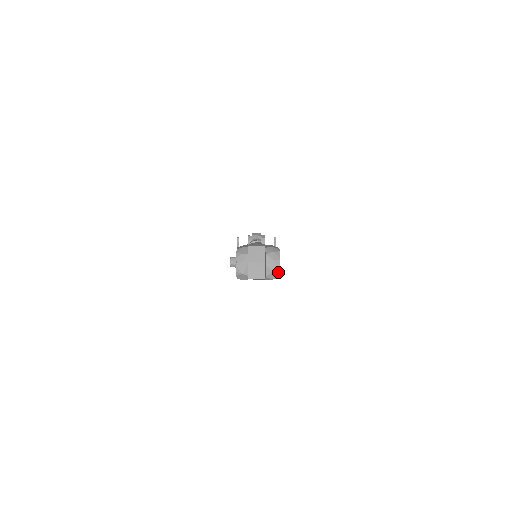
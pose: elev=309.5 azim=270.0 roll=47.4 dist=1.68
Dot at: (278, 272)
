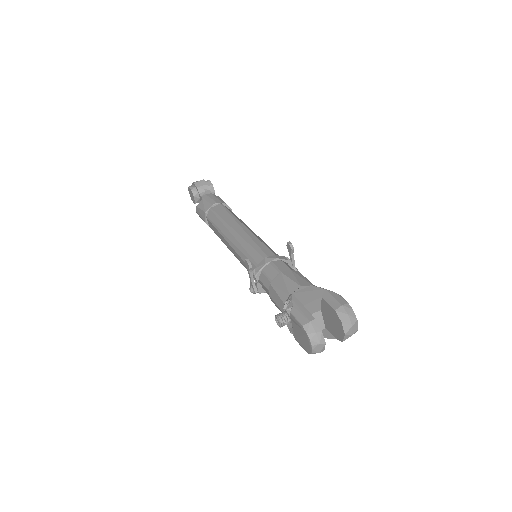
Dot at: occluded
